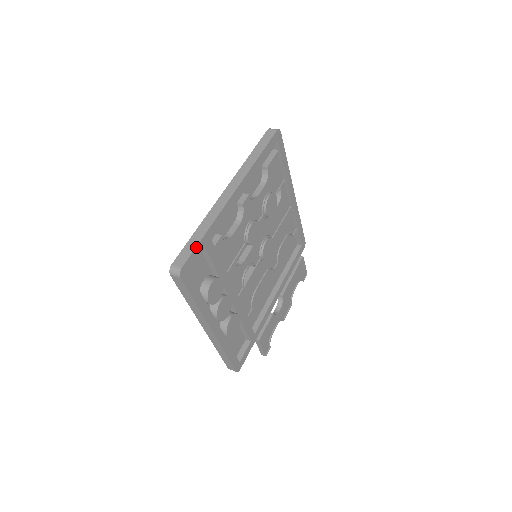
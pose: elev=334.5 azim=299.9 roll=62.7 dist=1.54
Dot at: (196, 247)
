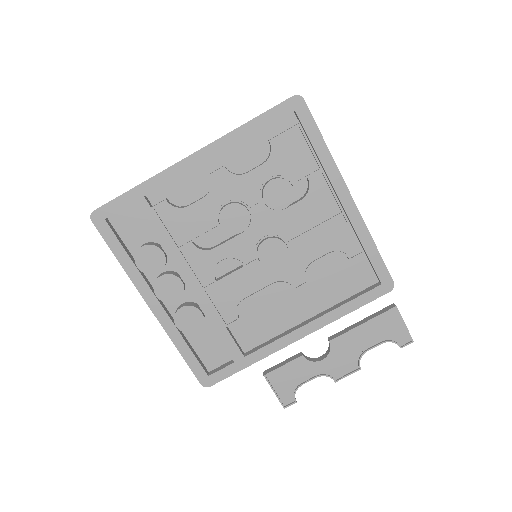
Dot at: (118, 197)
